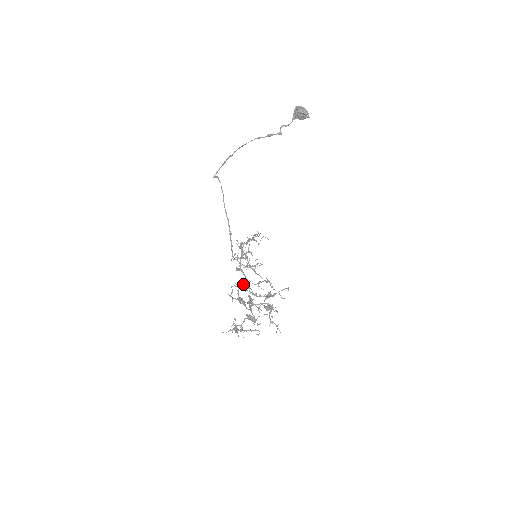
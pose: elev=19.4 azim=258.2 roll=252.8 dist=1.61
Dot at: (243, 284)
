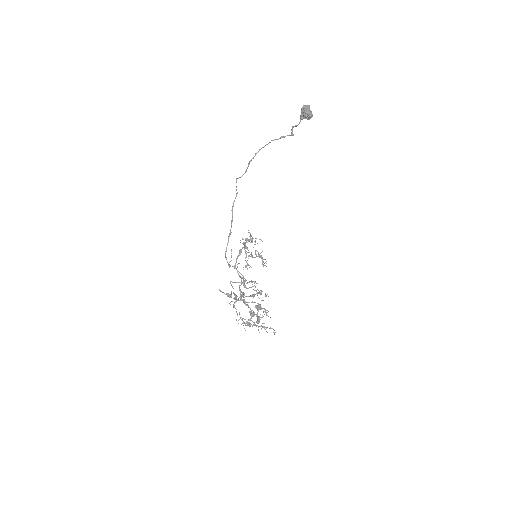
Dot at: occluded
